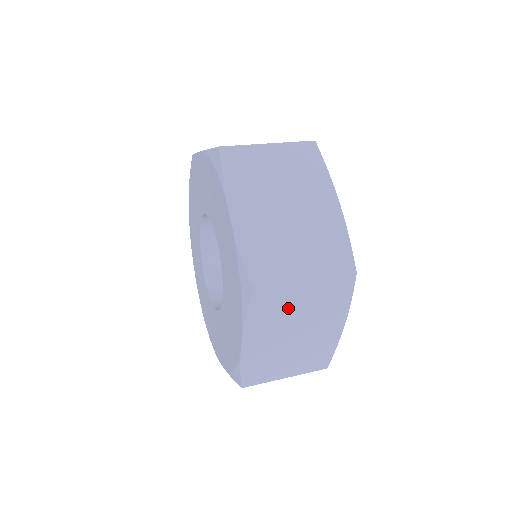
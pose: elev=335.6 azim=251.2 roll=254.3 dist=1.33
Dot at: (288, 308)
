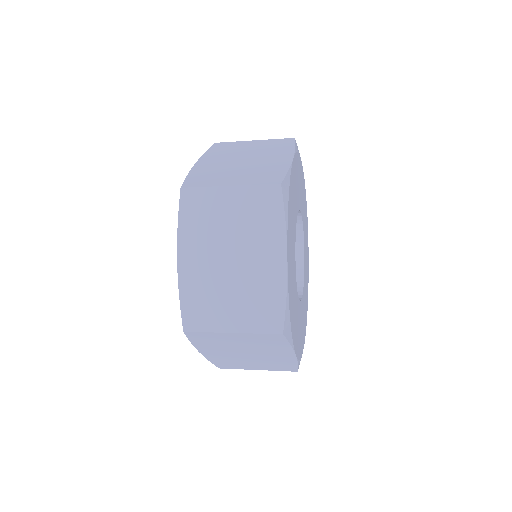
Dot at: (227, 342)
